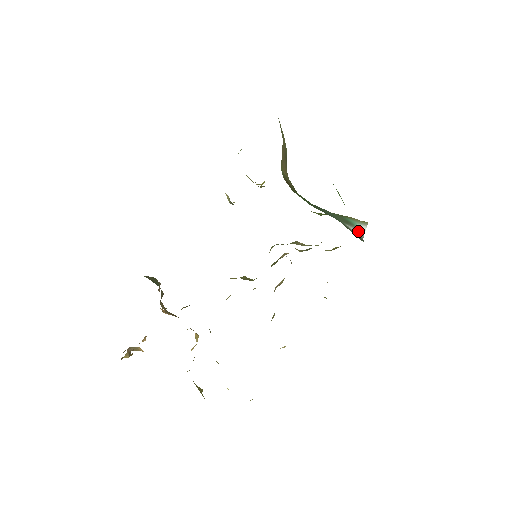
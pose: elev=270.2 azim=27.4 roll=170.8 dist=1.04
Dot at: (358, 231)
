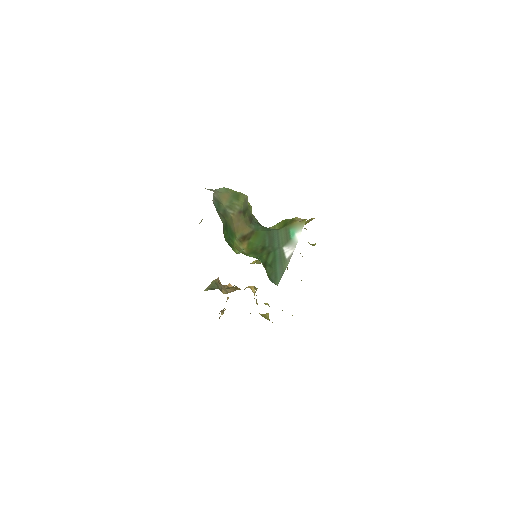
Dot at: (291, 248)
